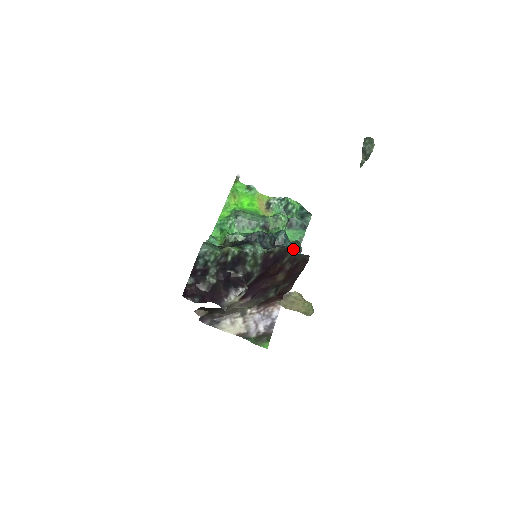
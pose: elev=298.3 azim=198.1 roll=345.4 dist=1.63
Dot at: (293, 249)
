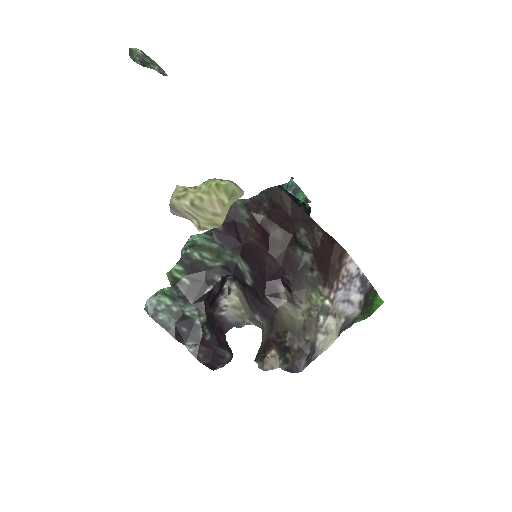
Dot at: occluded
